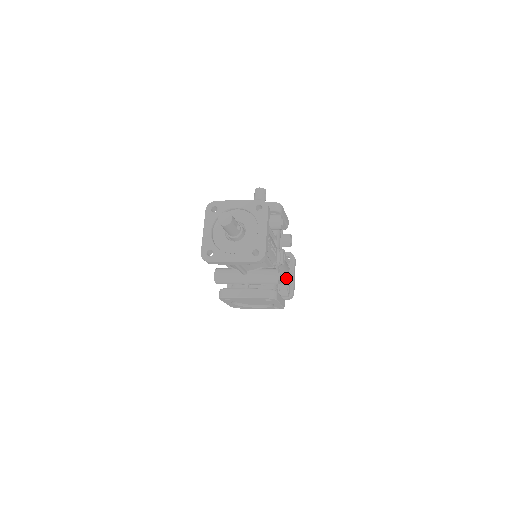
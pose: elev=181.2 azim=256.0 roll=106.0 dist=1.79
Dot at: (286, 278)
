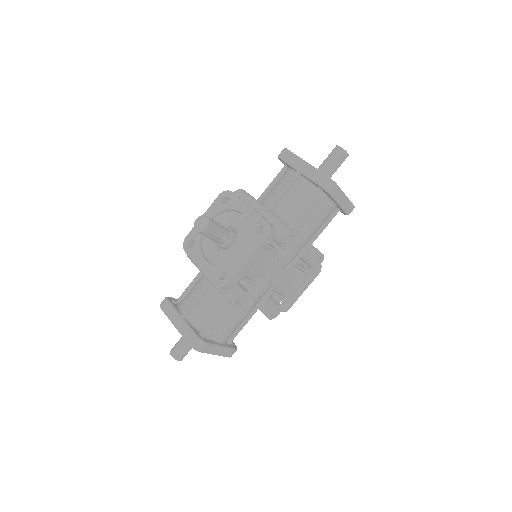
Dot at: (324, 220)
